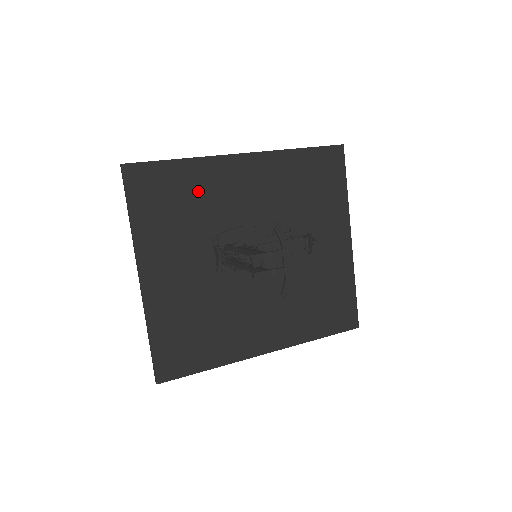
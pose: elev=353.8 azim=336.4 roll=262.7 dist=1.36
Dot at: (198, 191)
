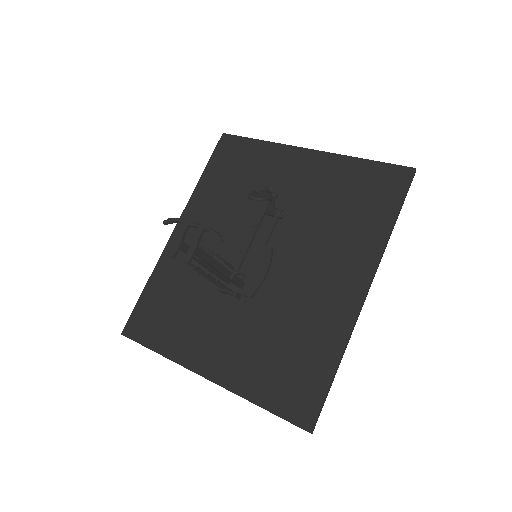
Dot at: (175, 283)
